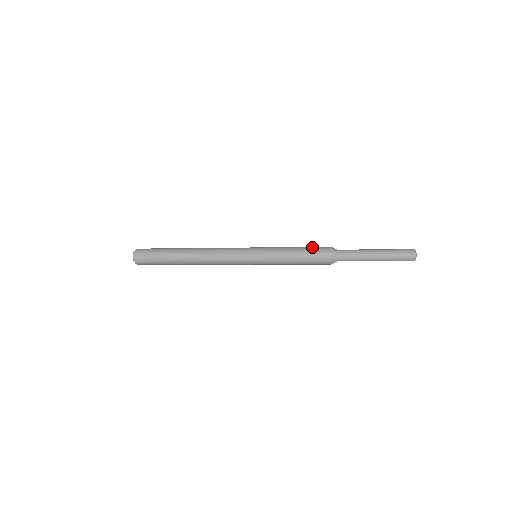
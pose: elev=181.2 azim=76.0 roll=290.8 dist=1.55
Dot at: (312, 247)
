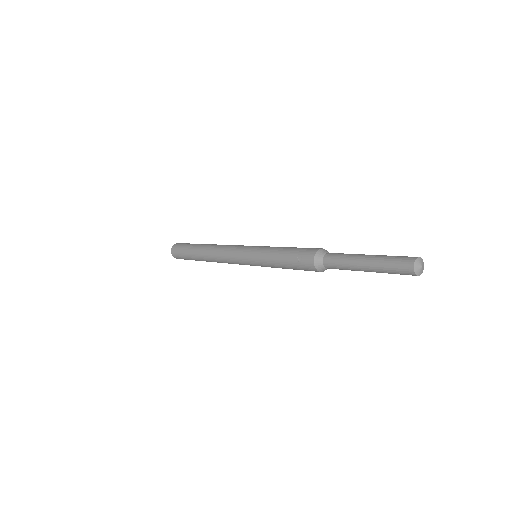
Dot at: occluded
